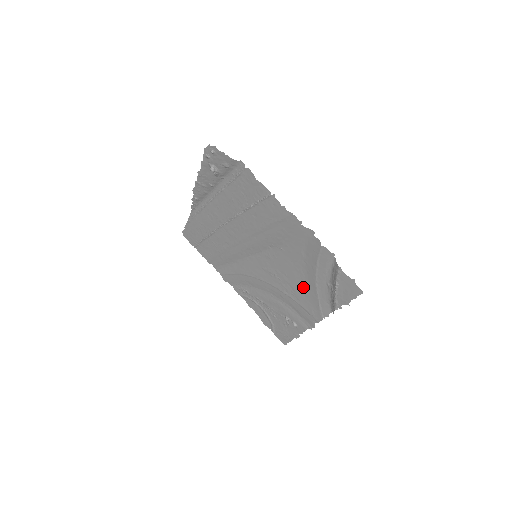
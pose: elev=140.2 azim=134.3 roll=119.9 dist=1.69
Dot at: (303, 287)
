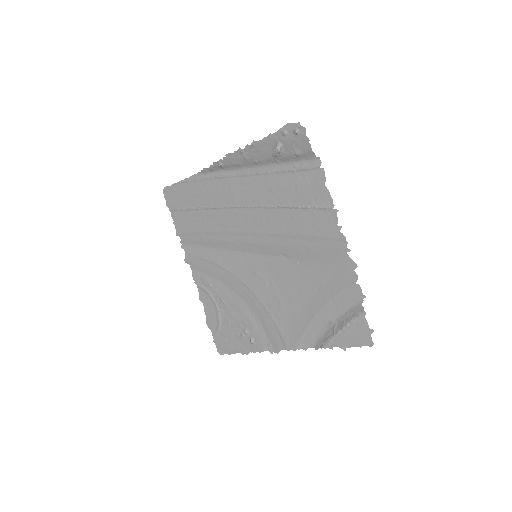
Dot at: (295, 310)
